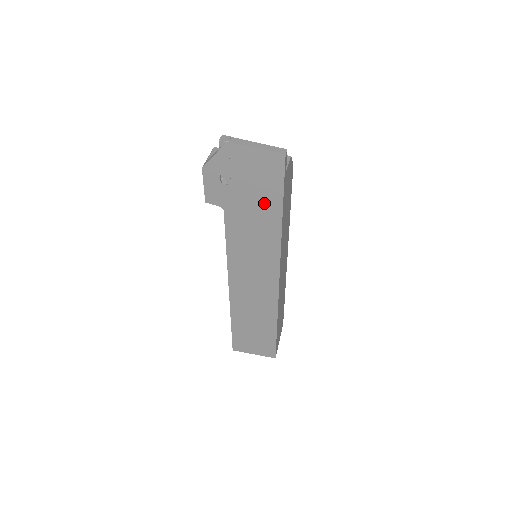
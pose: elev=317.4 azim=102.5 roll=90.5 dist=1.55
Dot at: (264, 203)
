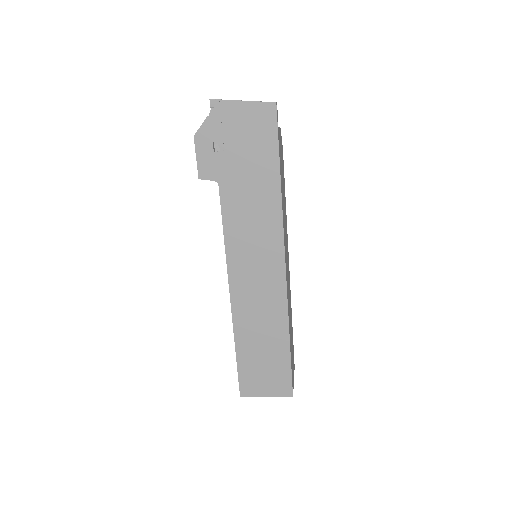
Dot at: (260, 166)
